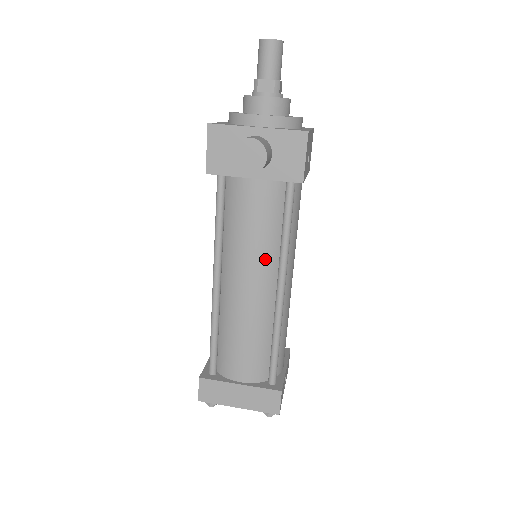
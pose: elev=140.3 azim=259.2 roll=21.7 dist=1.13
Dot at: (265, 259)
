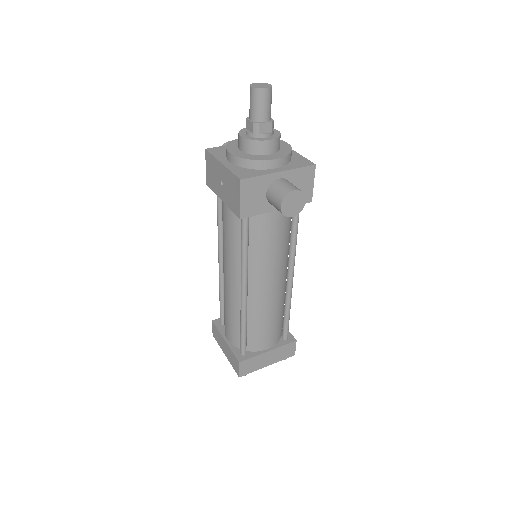
Dot at: (282, 262)
